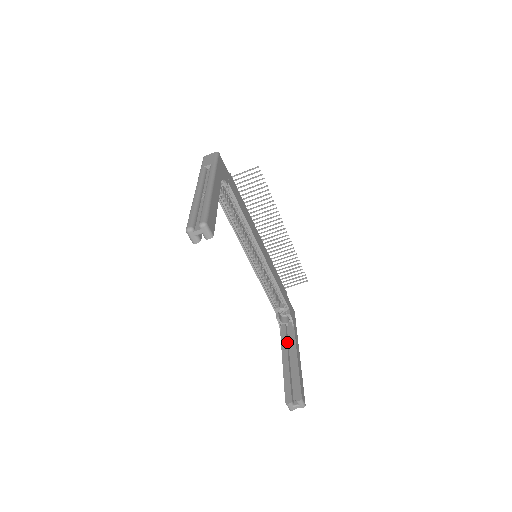
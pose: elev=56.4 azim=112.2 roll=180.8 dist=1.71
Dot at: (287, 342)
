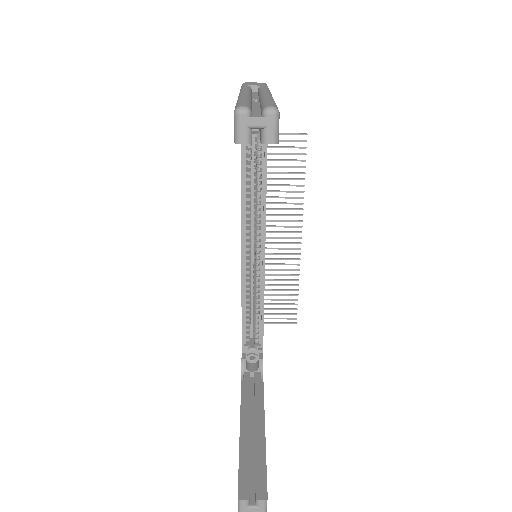
Dot at: (250, 399)
